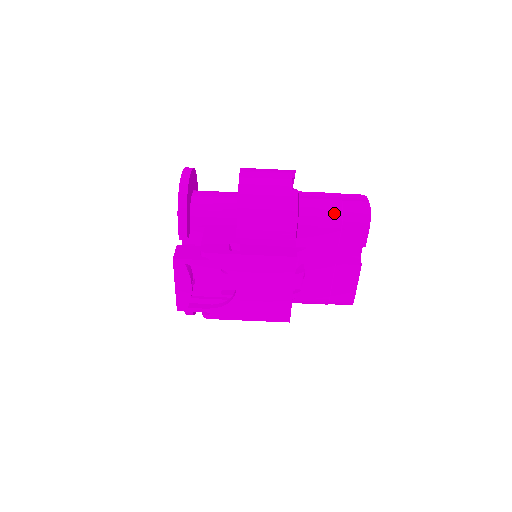
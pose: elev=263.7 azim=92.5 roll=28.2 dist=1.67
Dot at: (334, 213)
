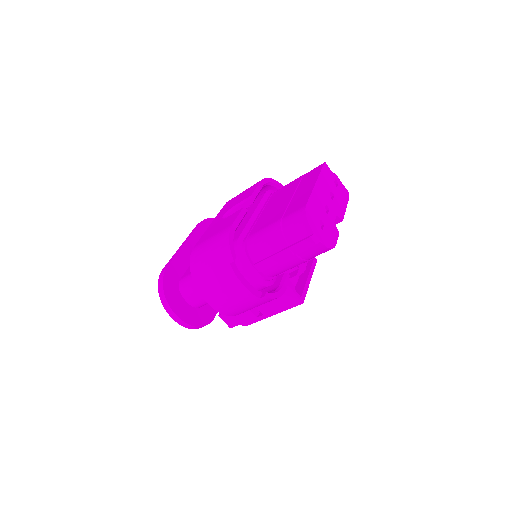
Dot at: (299, 264)
